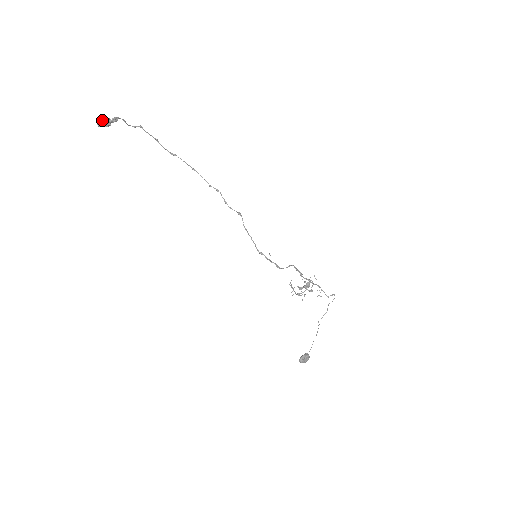
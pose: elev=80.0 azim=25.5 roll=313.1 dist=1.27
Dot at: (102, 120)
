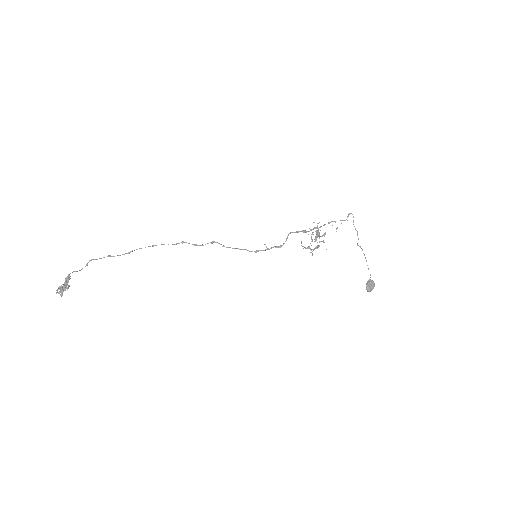
Dot at: (60, 290)
